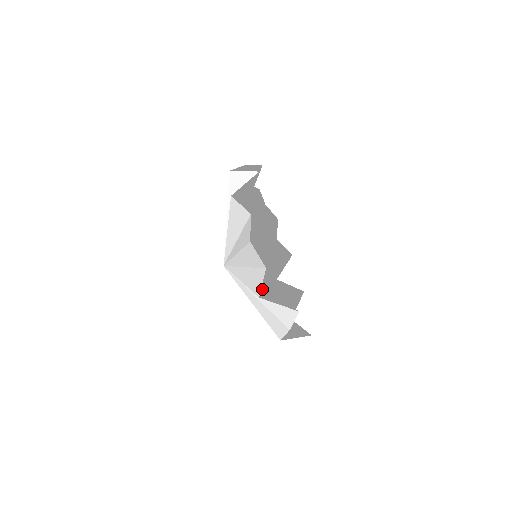
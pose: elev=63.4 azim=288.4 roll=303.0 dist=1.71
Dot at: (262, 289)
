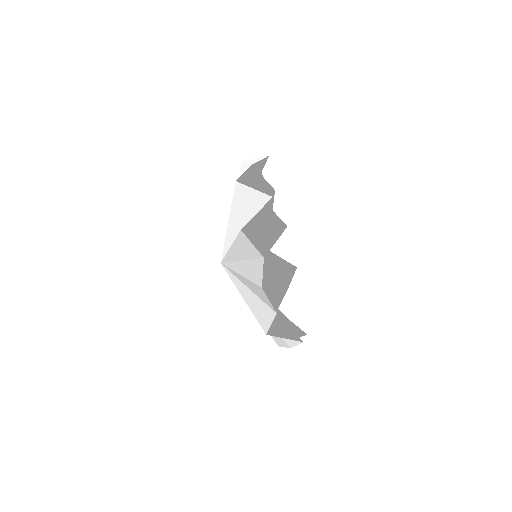
Dot at: occluded
